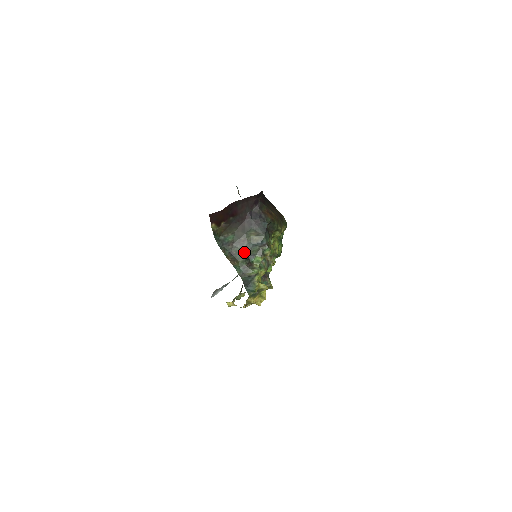
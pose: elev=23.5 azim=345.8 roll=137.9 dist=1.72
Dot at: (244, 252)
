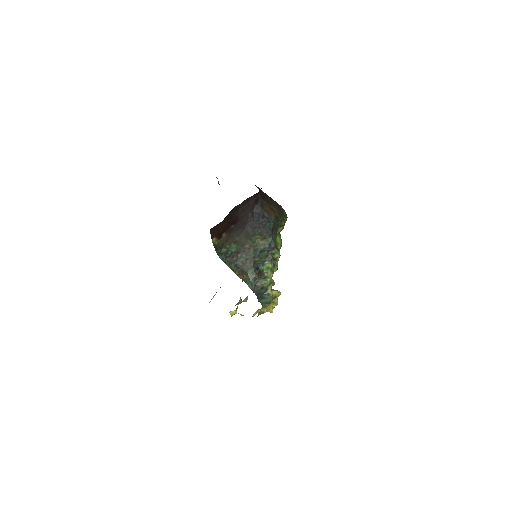
Dot at: (251, 261)
